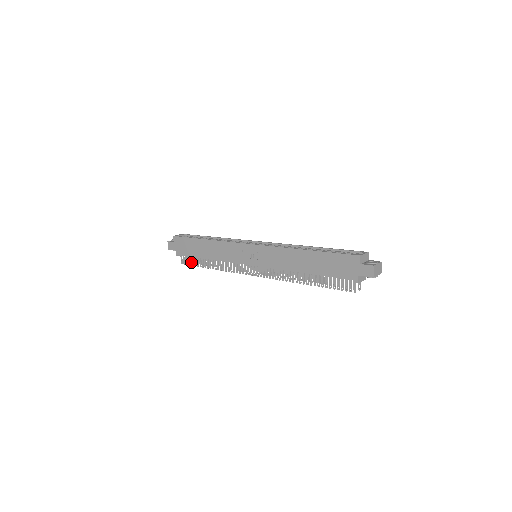
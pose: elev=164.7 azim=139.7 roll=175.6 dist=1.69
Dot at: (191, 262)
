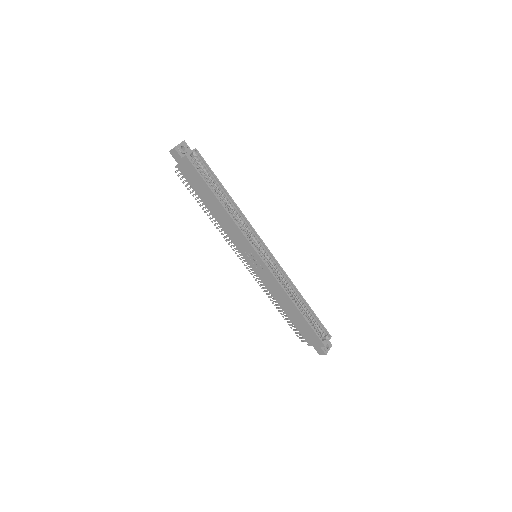
Dot at: occluded
